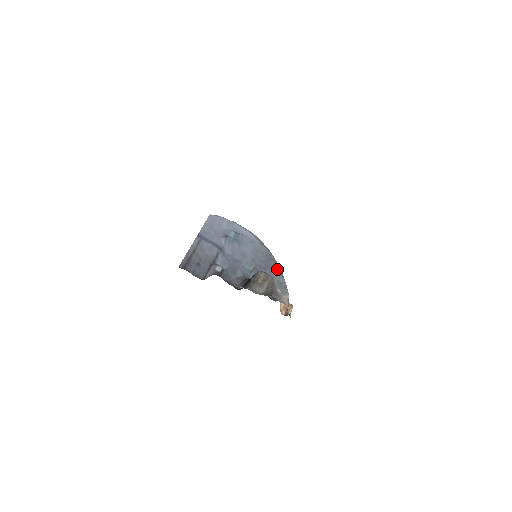
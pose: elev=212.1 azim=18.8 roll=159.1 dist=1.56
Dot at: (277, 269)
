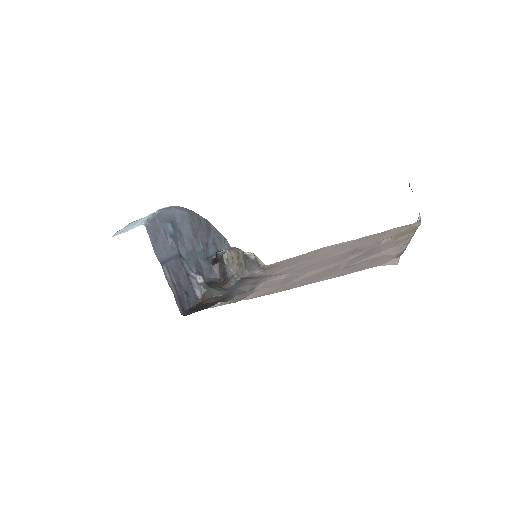
Dot at: (209, 225)
